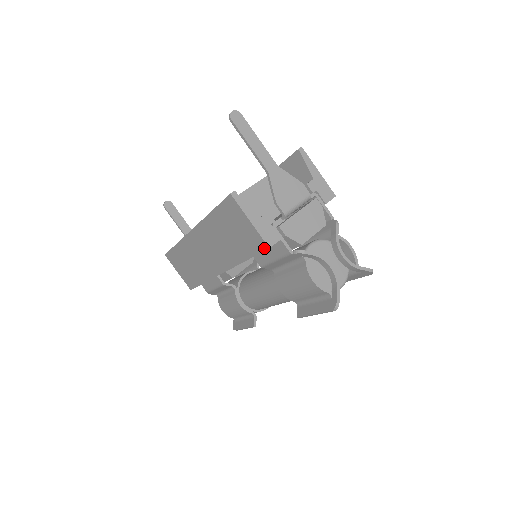
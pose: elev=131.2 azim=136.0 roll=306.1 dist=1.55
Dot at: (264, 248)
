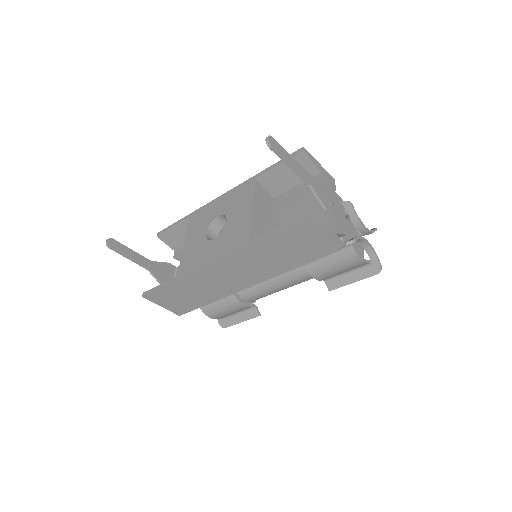
Dot at: (332, 252)
